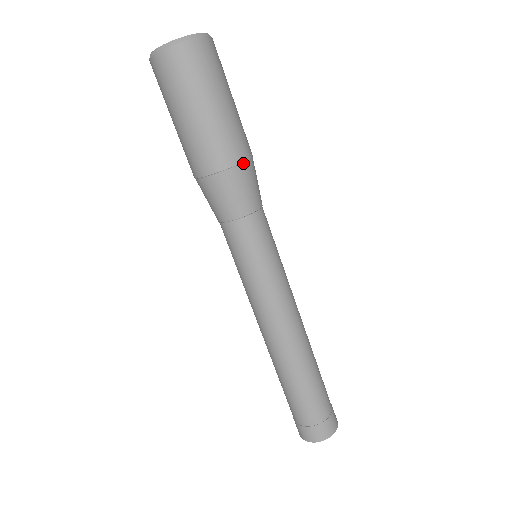
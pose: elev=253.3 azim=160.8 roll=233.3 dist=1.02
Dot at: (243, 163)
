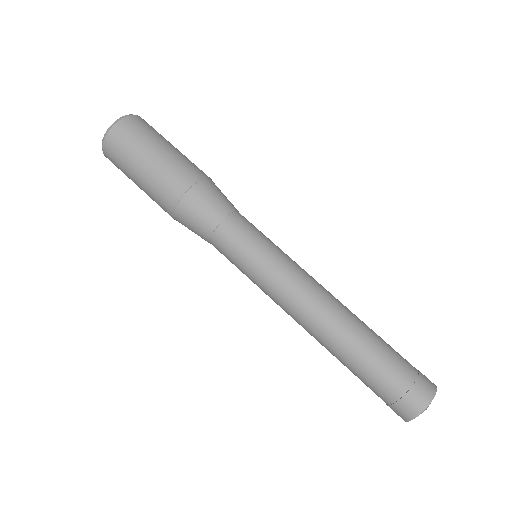
Dot at: (195, 185)
